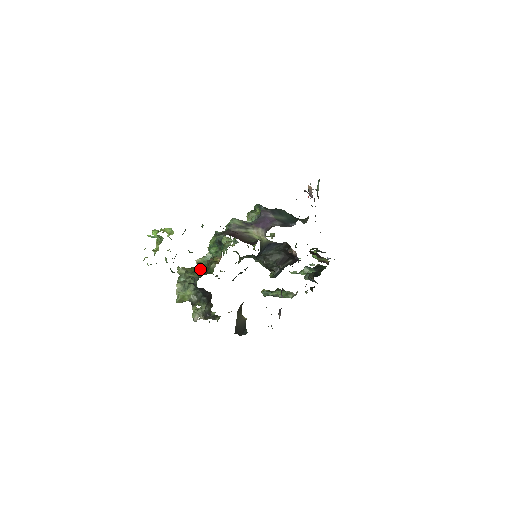
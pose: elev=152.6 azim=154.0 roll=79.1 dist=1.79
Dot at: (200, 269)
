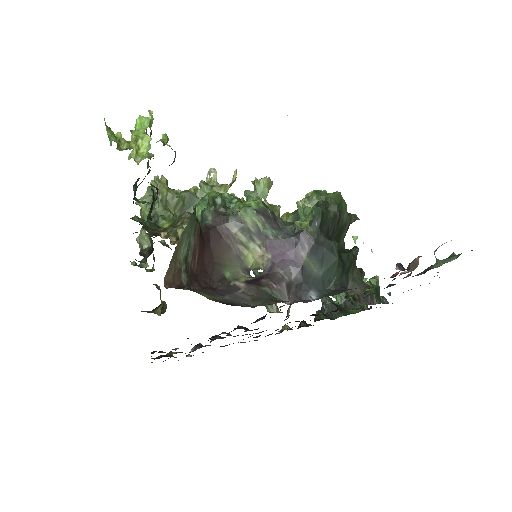
Dot at: (180, 203)
